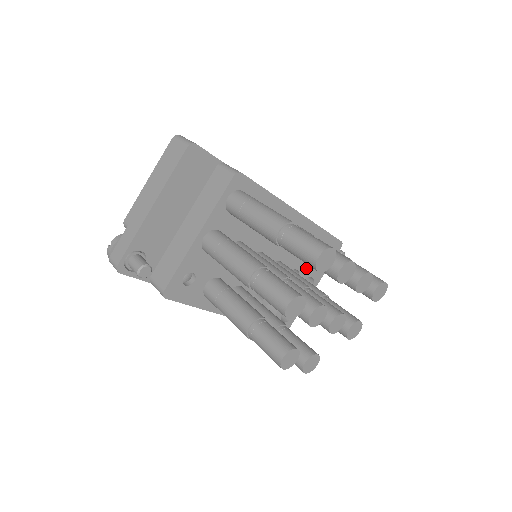
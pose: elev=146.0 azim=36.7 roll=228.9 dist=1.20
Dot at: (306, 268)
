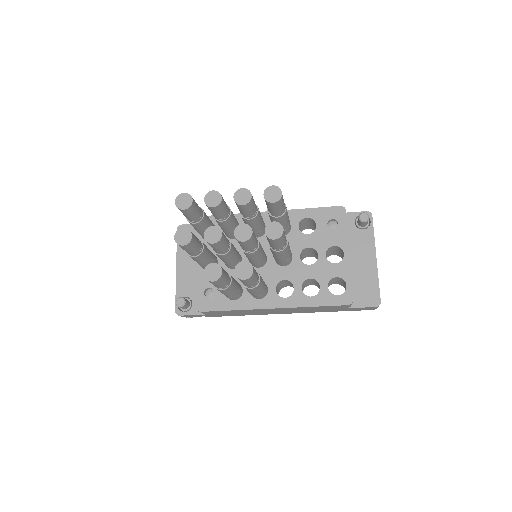
Dot at: (319, 242)
